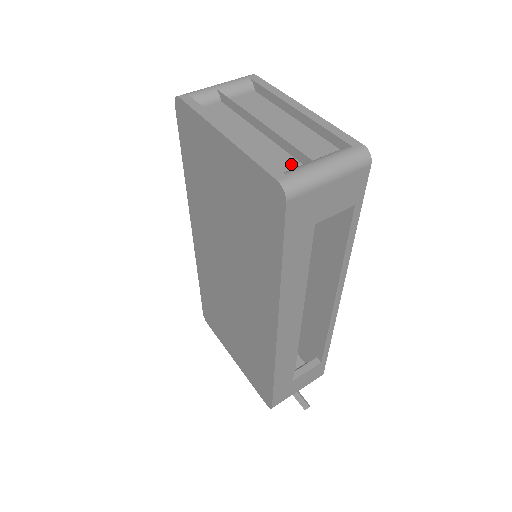
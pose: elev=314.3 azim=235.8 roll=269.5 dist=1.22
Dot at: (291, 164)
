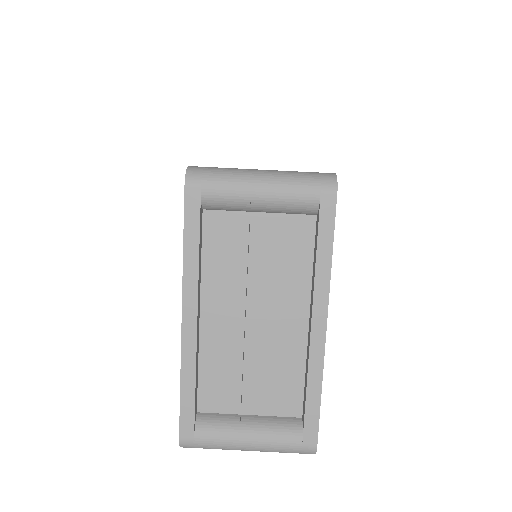
Dot at: (229, 401)
